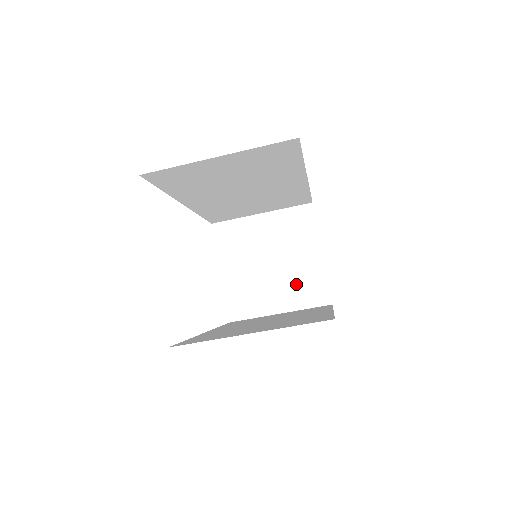
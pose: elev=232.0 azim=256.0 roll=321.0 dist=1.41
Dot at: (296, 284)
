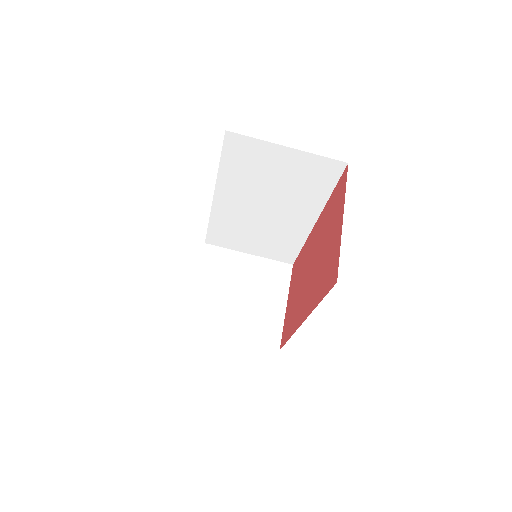
Dot at: (255, 320)
